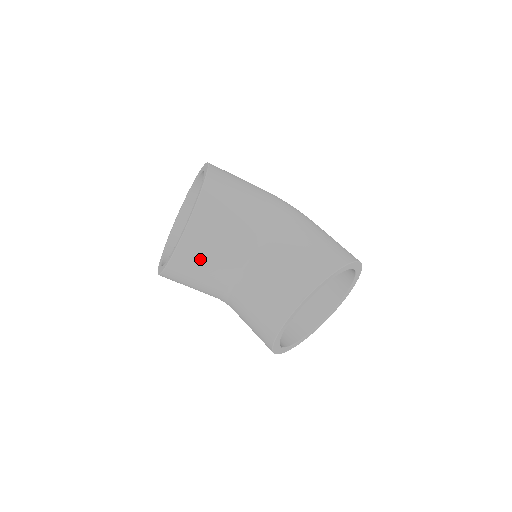
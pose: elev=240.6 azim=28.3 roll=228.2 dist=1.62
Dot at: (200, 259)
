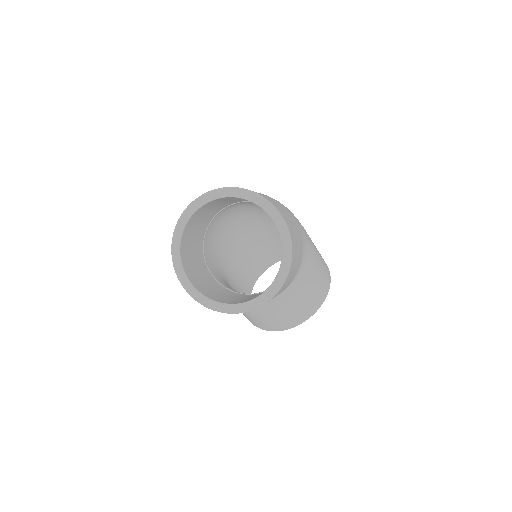
Dot at: occluded
